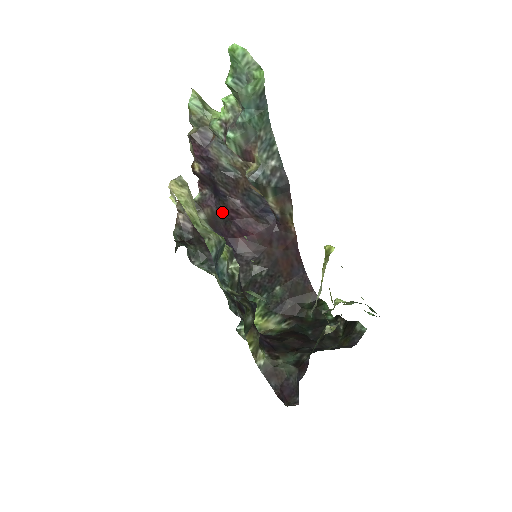
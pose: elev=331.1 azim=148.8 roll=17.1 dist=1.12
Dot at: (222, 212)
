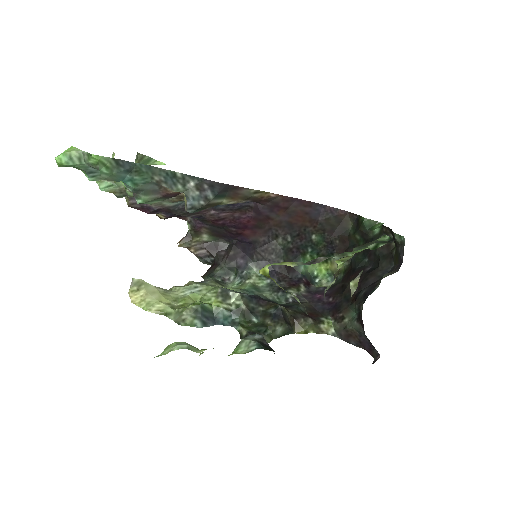
Dot at: (213, 225)
